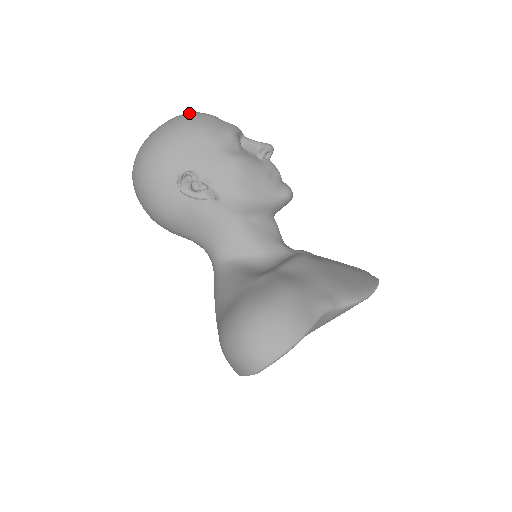
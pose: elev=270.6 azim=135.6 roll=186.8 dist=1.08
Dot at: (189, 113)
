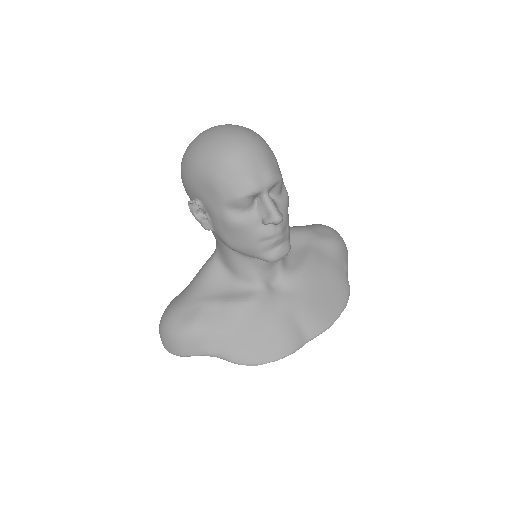
Dot at: (224, 149)
